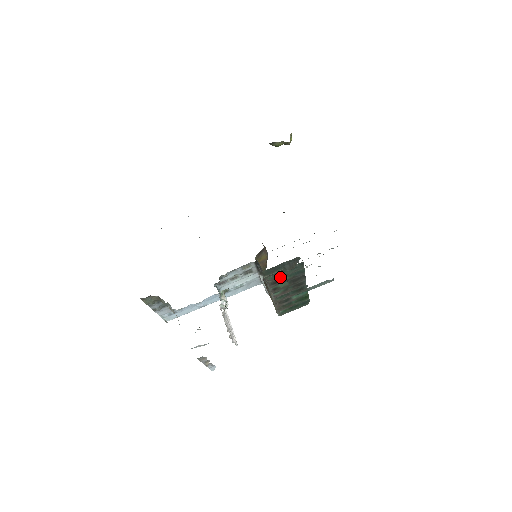
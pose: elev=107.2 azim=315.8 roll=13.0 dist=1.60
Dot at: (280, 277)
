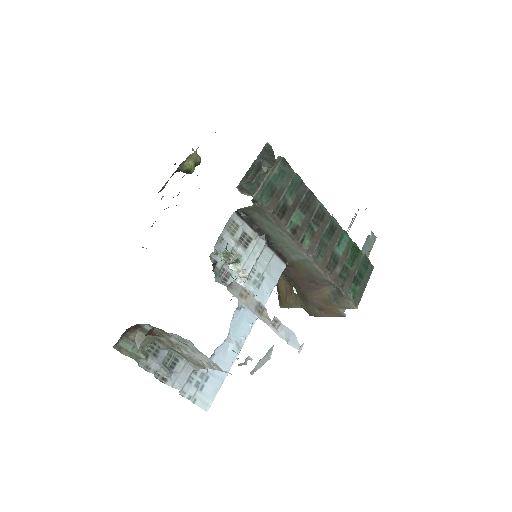
Dot at: (278, 198)
